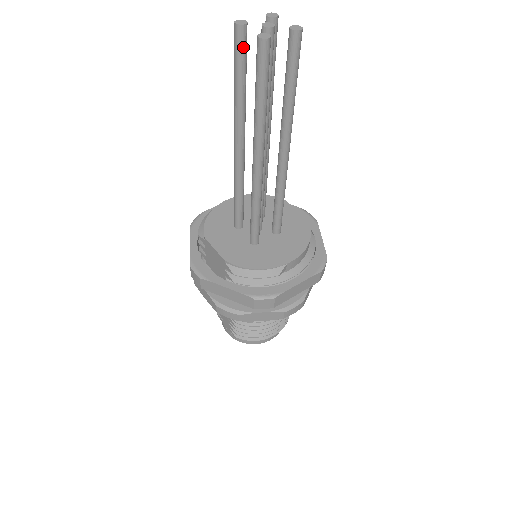
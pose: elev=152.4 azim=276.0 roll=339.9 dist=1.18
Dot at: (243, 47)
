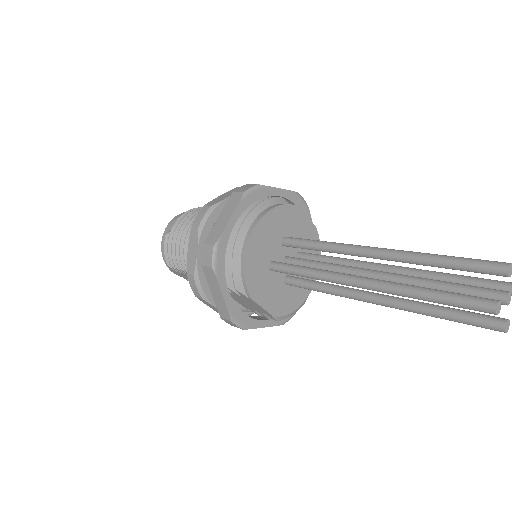
Dot at: (474, 307)
